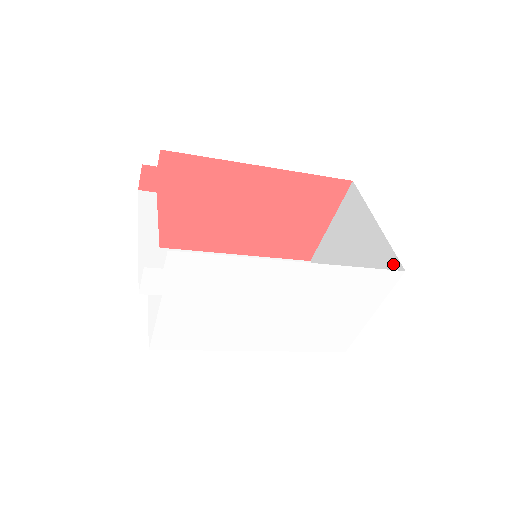
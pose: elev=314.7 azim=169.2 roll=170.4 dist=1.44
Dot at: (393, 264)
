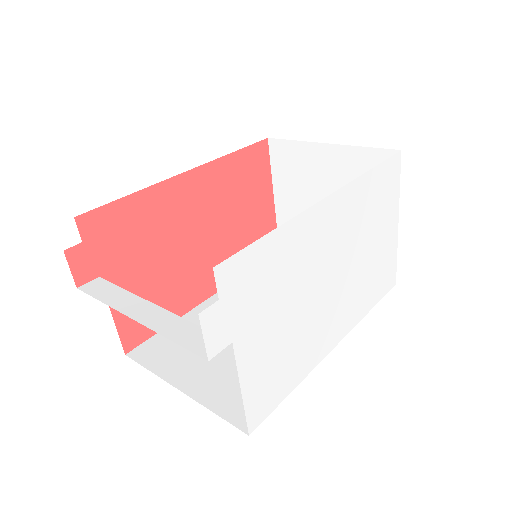
Dot at: (381, 158)
